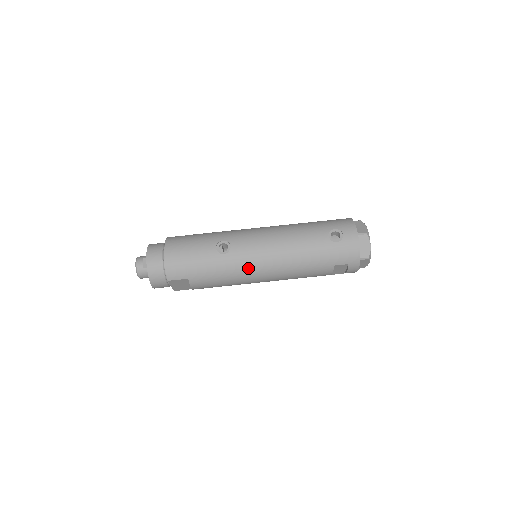
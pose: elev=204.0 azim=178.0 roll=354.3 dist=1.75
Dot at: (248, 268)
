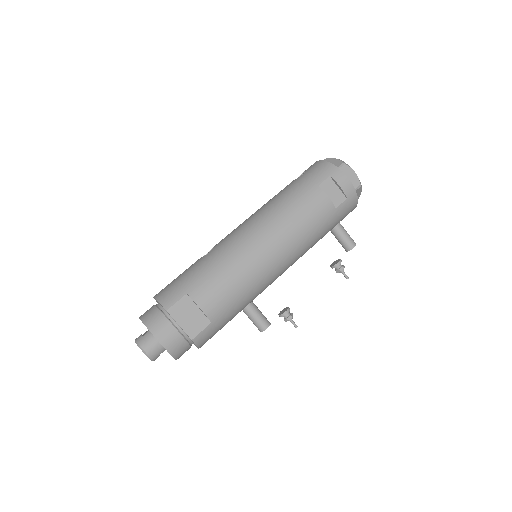
Dot at: (239, 242)
